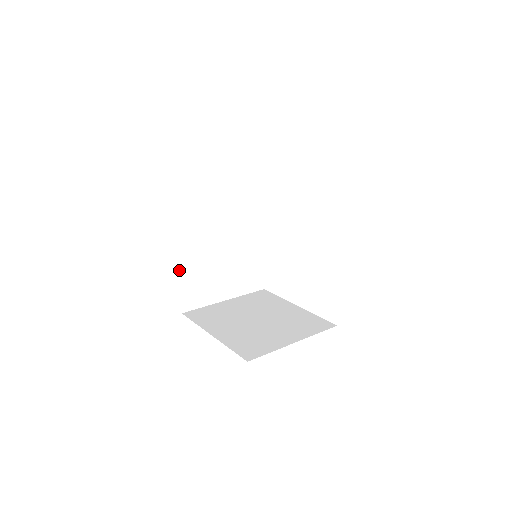
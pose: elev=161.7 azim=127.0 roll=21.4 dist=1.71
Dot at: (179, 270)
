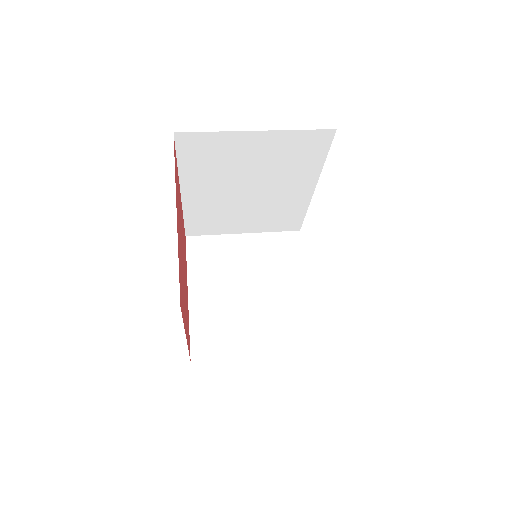
Dot at: (182, 209)
